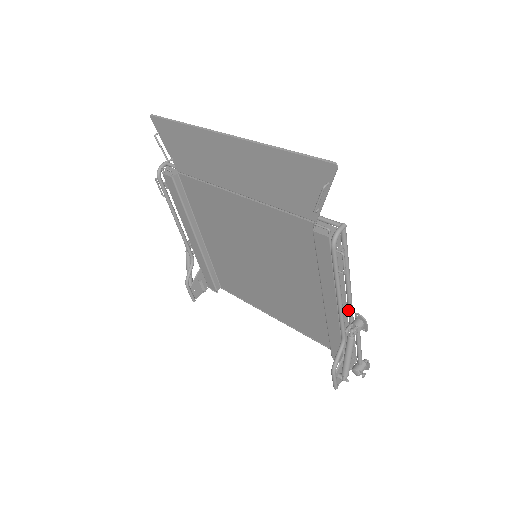
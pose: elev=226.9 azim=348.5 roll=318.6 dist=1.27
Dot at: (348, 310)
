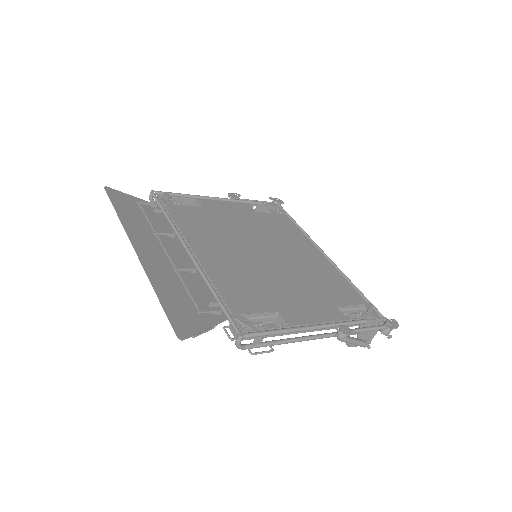
Dot at: (326, 326)
